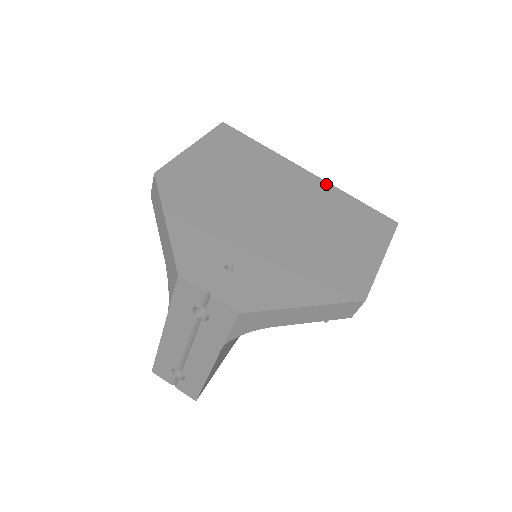
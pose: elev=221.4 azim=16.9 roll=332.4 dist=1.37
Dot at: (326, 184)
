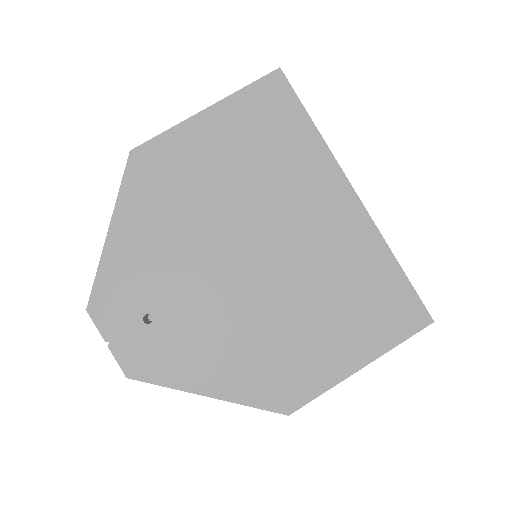
Dot at: (368, 225)
